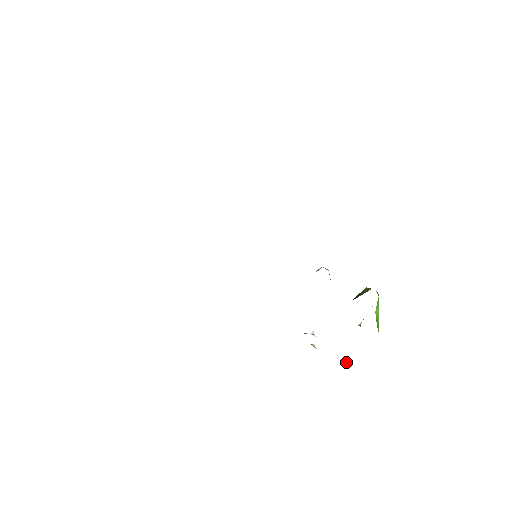
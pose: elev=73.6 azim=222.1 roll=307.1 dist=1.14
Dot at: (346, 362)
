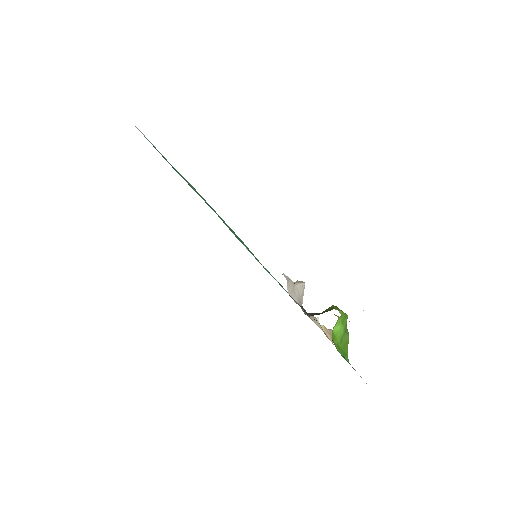
Dot at: occluded
